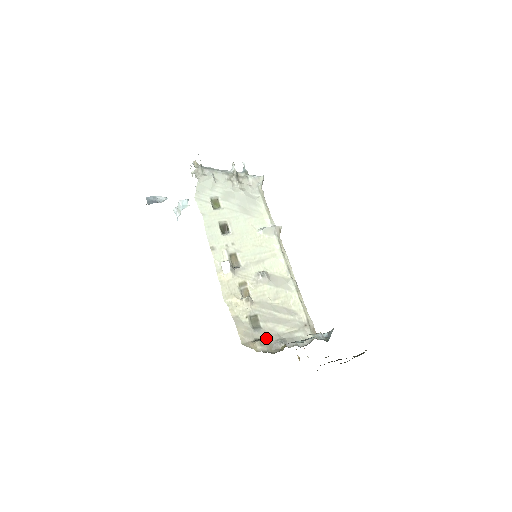
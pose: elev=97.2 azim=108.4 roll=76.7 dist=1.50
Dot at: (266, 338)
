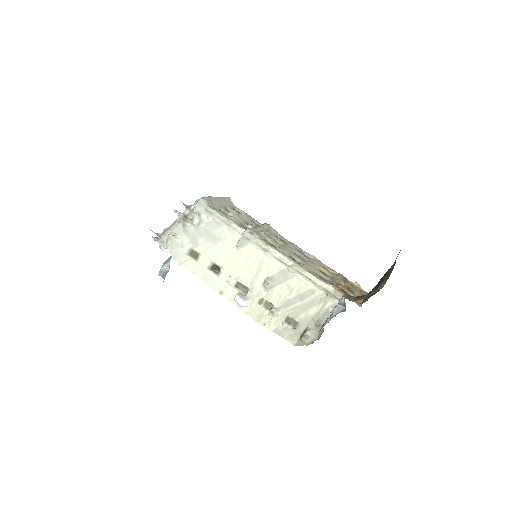
Dot at: (306, 330)
